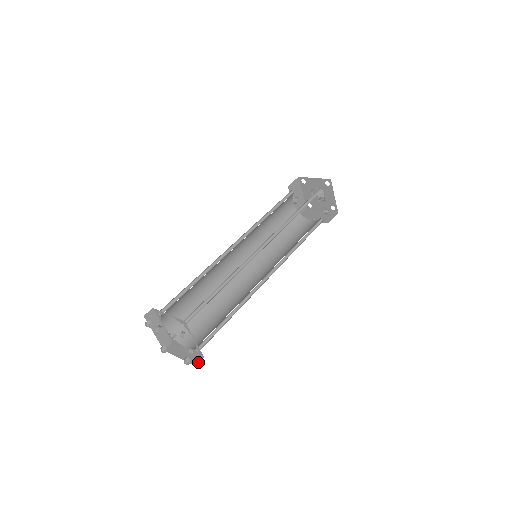
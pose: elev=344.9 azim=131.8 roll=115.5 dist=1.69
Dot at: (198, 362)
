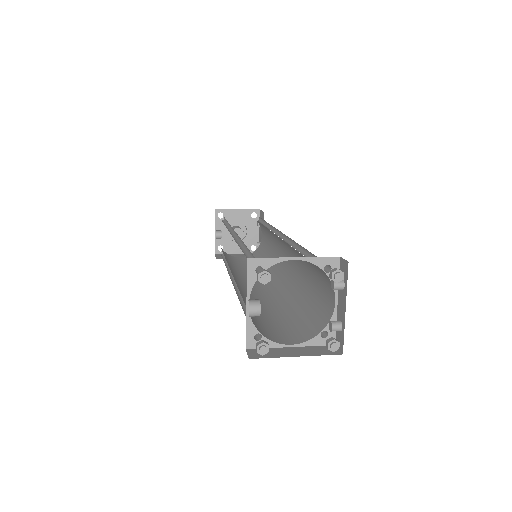
Dot at: (338, 350)
